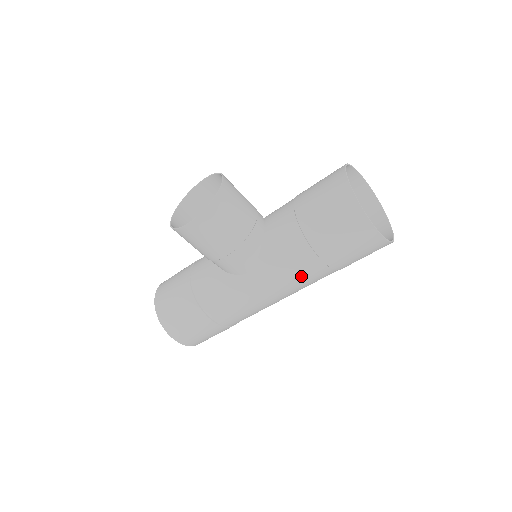
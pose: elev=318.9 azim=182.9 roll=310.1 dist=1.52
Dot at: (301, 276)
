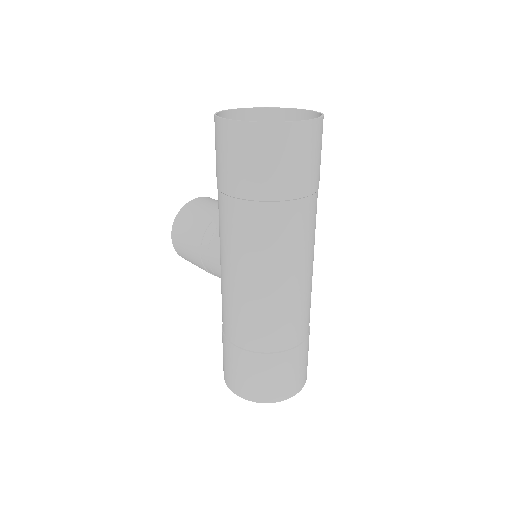
Dot at: (234, 230)
